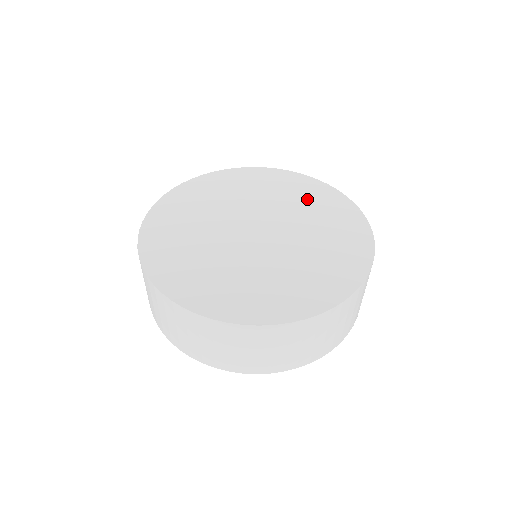
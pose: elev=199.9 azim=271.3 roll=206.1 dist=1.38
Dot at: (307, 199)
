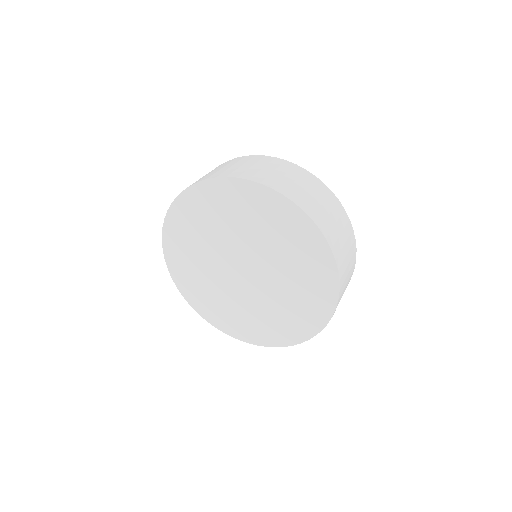
Dot at: (287, 239)
